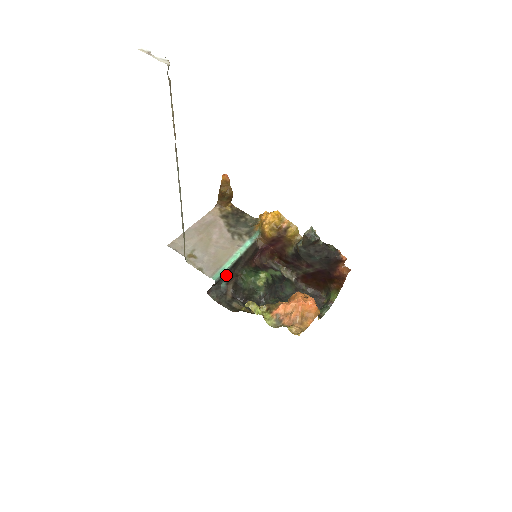
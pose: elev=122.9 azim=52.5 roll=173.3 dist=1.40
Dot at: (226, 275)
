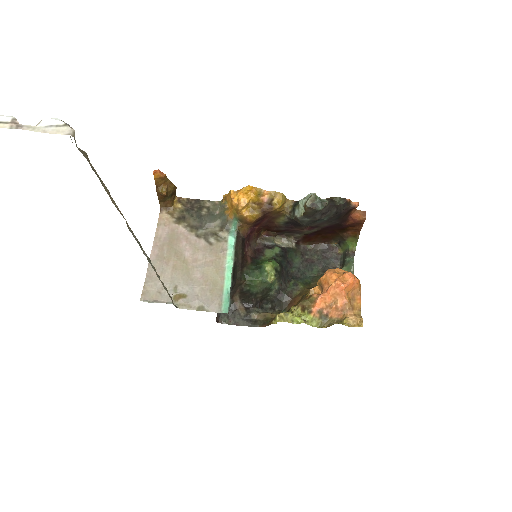
Dot at: occluded
